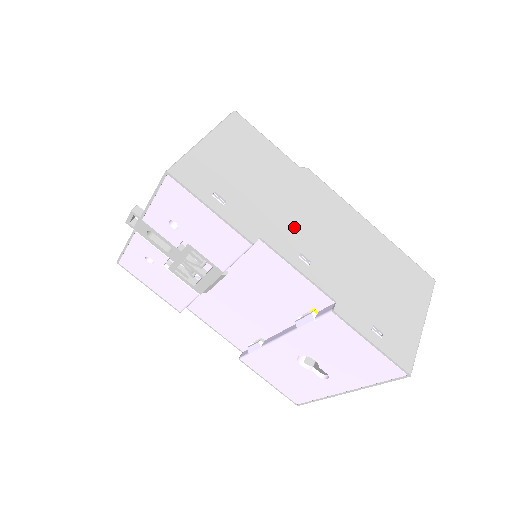
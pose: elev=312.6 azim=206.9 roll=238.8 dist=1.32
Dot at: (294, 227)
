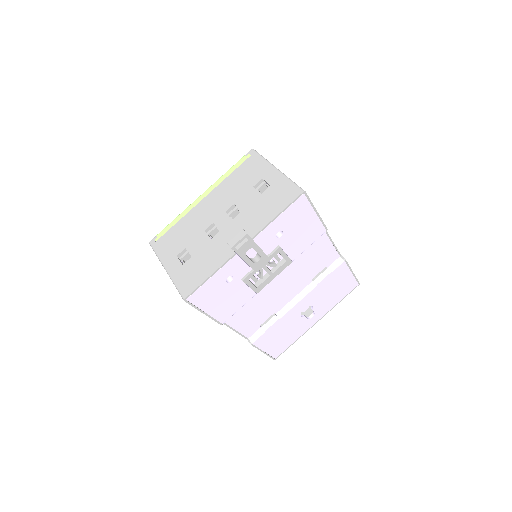
Dot at: occluded
